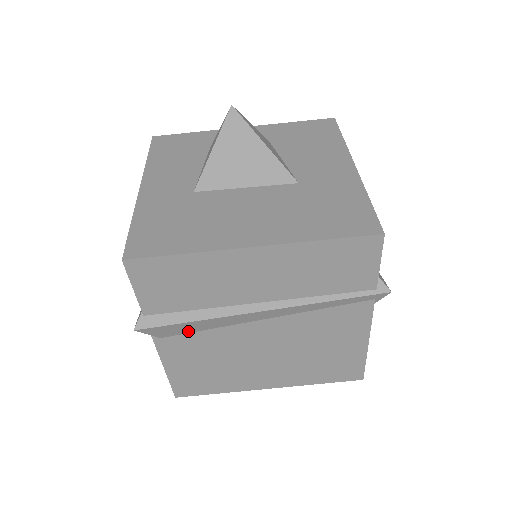
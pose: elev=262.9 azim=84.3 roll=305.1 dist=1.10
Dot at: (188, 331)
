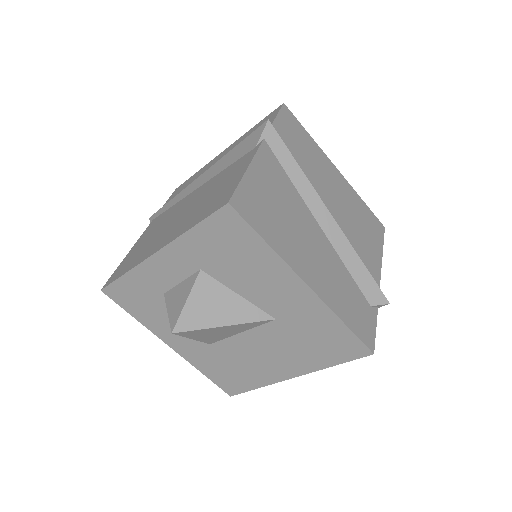
Dot at: occluded
